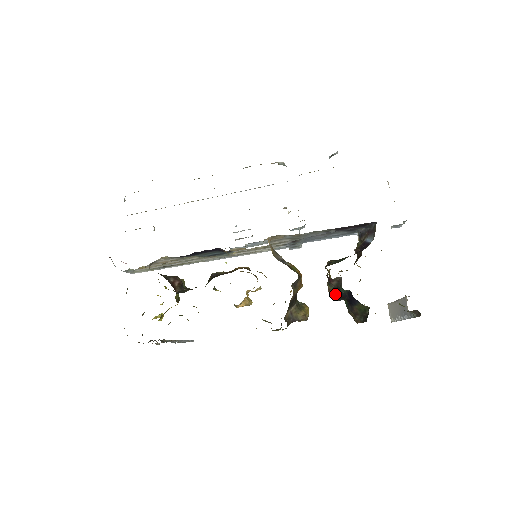
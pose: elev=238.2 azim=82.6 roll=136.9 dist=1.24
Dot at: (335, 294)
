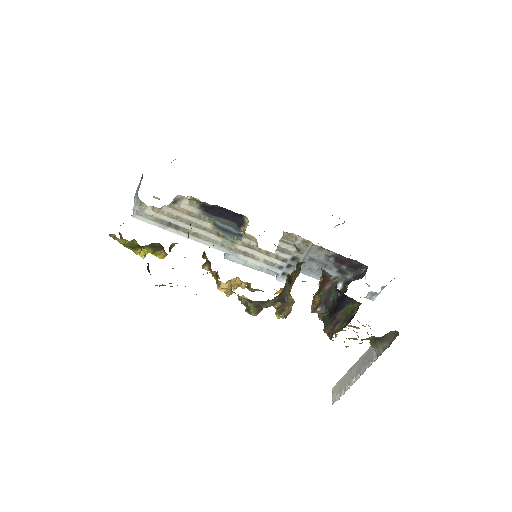
Dot at: (321, 303)
